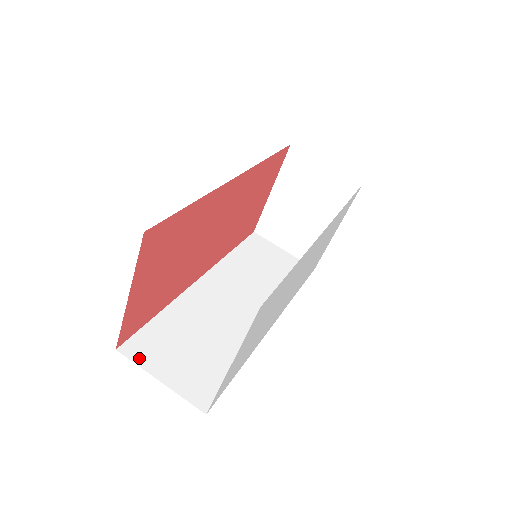
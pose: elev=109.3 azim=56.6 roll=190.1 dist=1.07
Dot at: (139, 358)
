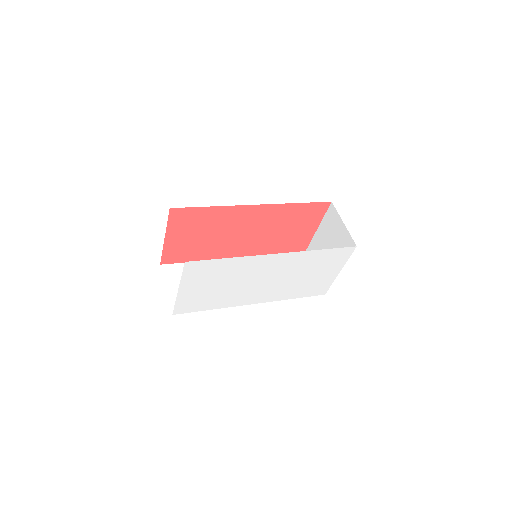
Dot at: (167, 274)
